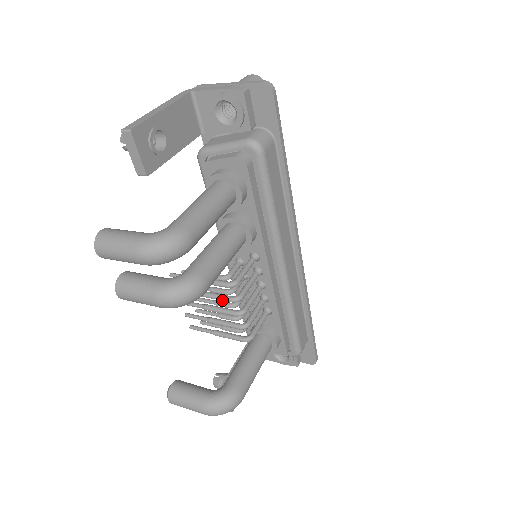
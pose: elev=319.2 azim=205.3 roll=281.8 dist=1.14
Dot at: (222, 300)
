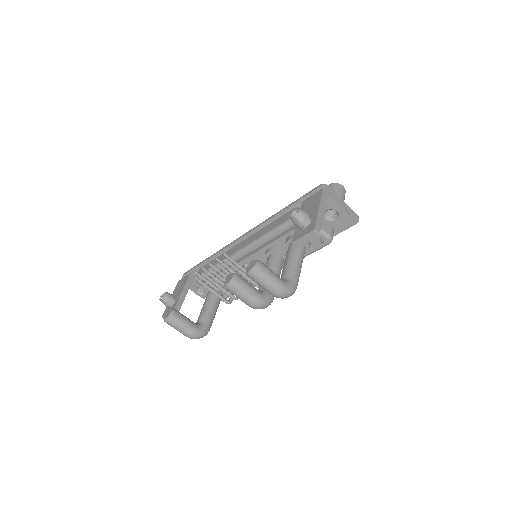
Dot at: occluded
